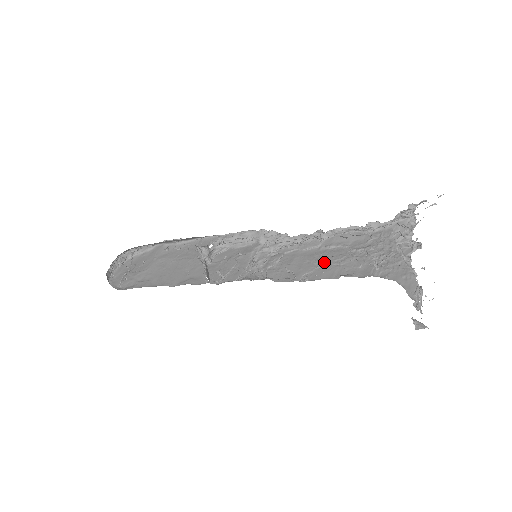
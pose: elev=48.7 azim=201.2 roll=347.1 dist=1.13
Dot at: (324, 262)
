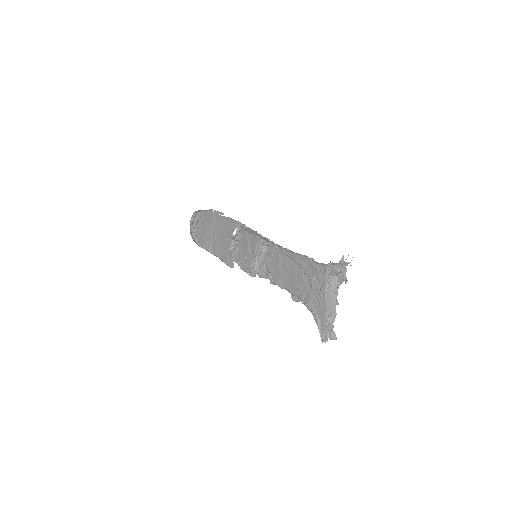
Dot at: (291, 275)
